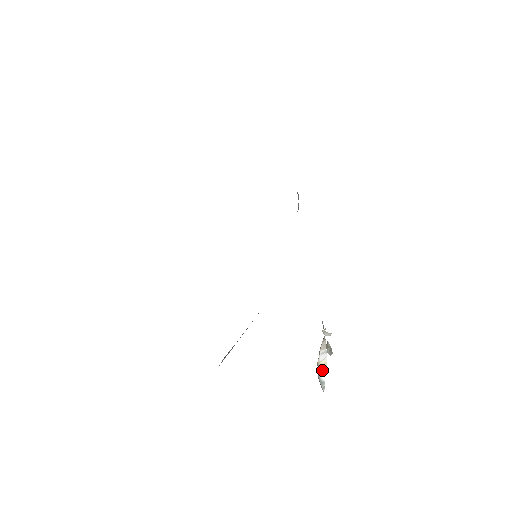
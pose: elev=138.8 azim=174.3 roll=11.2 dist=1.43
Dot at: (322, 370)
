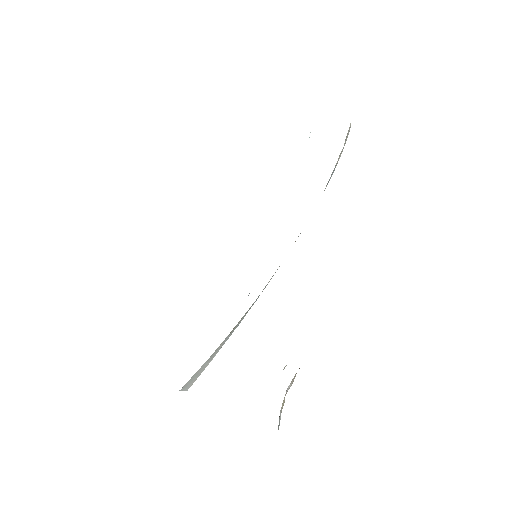
Dot at: occluded
